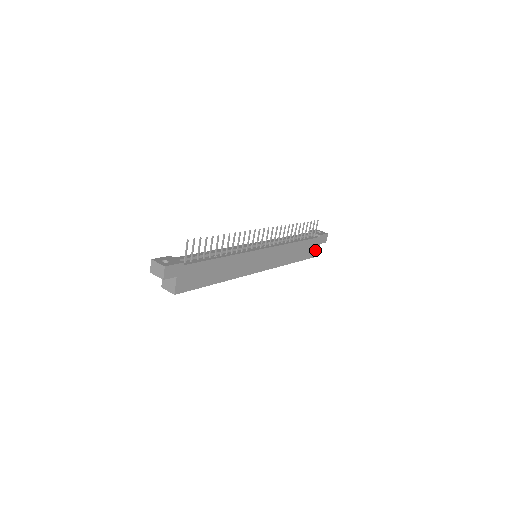
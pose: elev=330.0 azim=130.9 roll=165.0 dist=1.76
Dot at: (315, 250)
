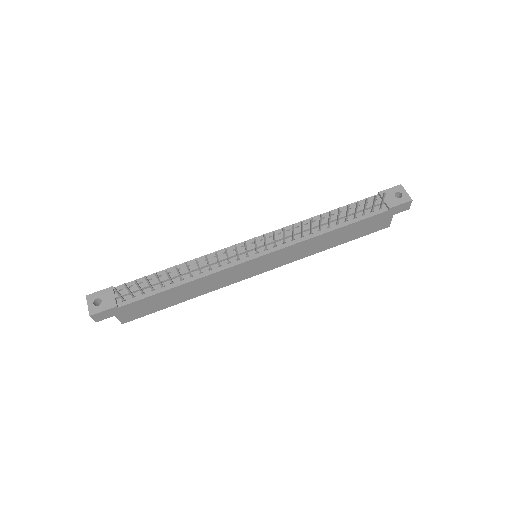
Dot at: (382, 223)
